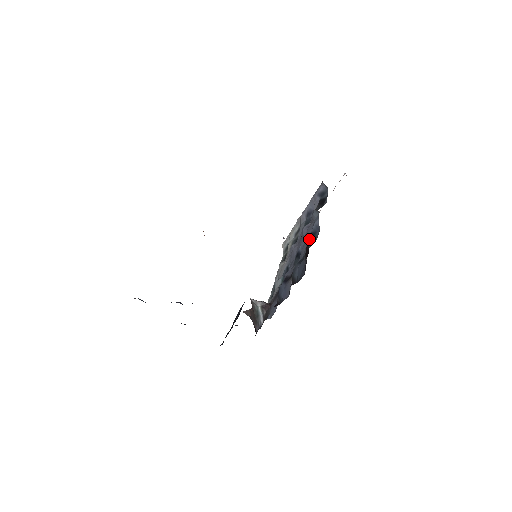
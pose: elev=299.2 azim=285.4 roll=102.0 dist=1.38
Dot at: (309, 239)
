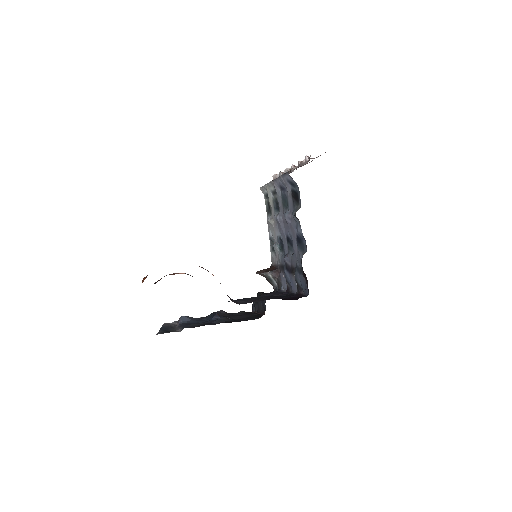
Dot at: (298, 244)
